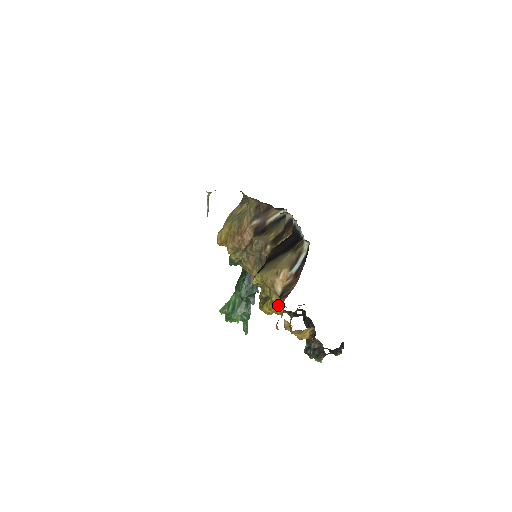
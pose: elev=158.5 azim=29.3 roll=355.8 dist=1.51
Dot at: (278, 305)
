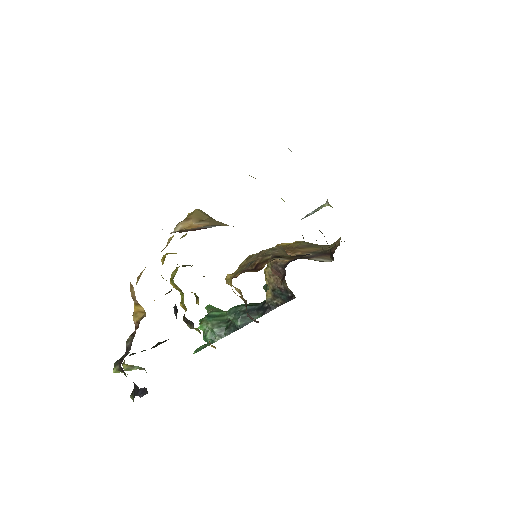
Dot at: (163, 249)
